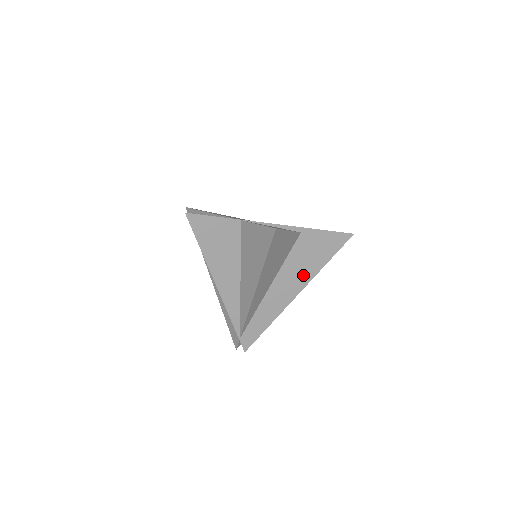
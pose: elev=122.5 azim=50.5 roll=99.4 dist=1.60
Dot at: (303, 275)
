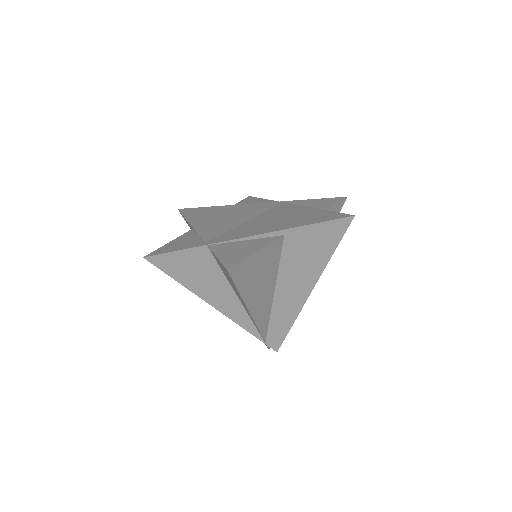
Dot at: (308, 273)
